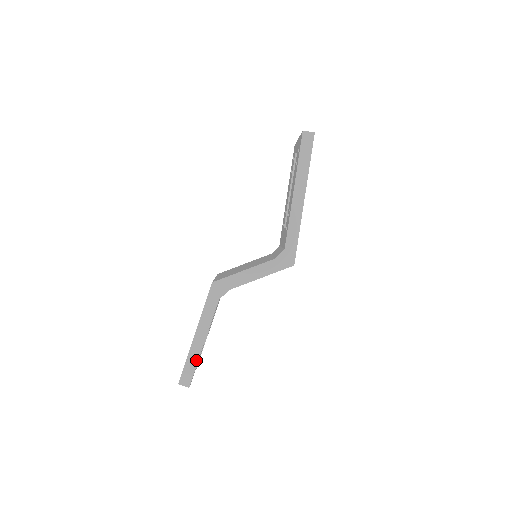
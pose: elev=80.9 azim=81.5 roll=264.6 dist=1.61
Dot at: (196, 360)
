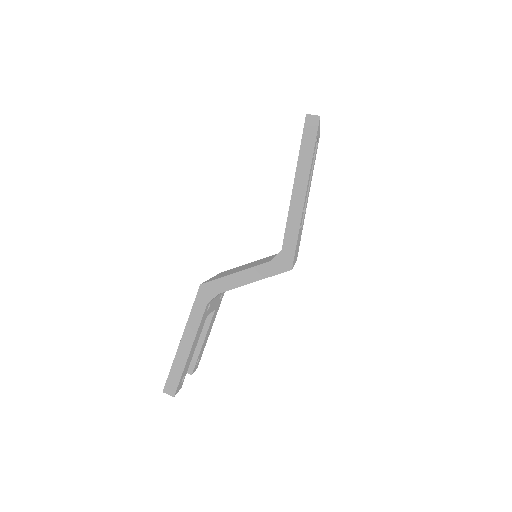
Dot at: (182, 368)
